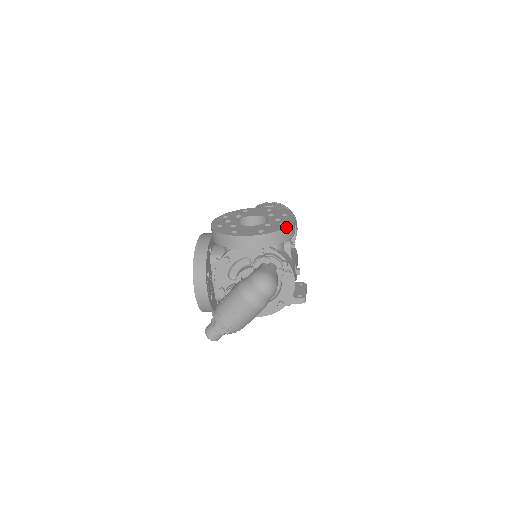
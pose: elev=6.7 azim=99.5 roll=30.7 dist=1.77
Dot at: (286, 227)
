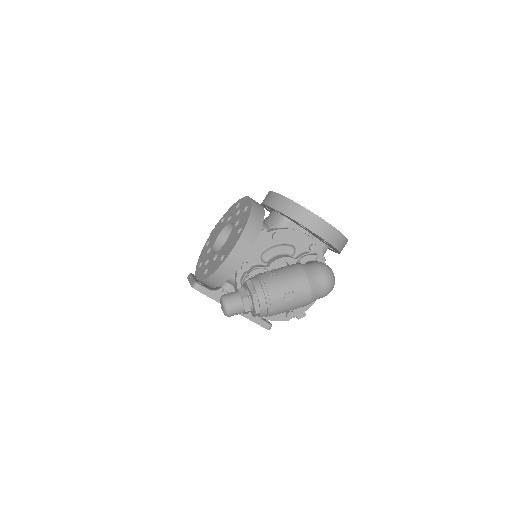
Dot at: occluded
